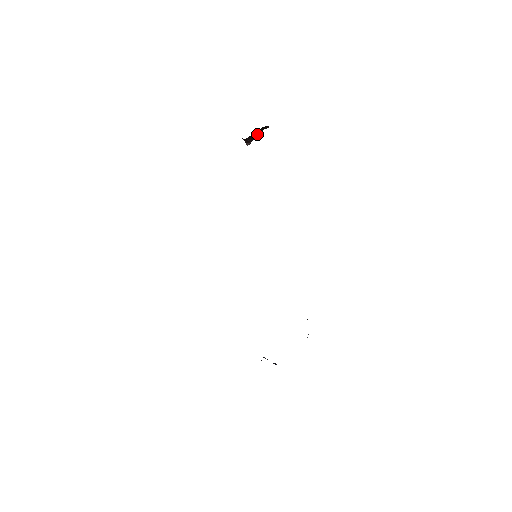
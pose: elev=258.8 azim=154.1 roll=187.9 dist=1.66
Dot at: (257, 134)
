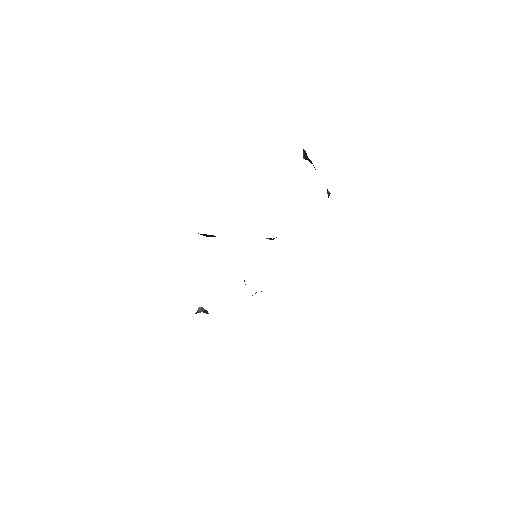
Dot at: occluded
